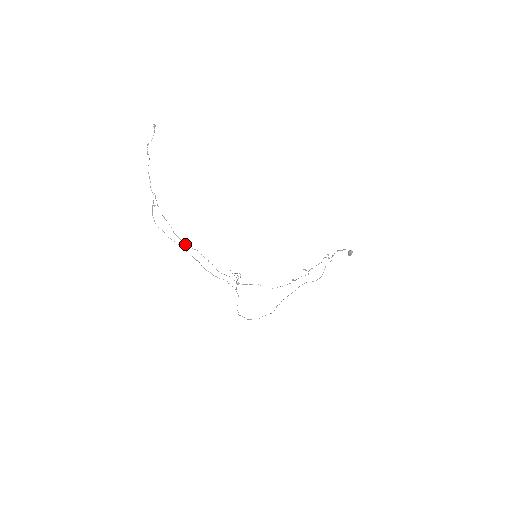
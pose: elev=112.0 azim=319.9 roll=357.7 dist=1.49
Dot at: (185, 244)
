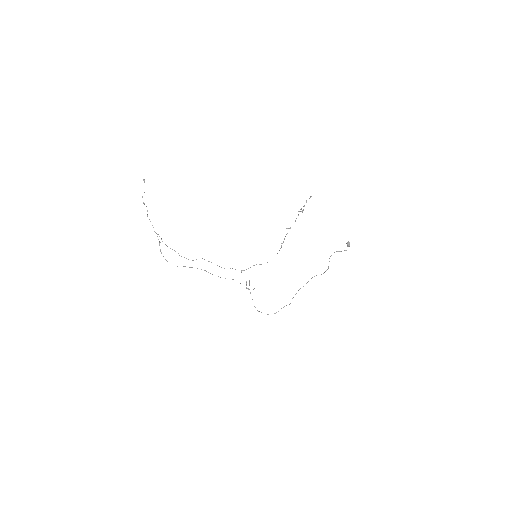
Dot at: occluded
